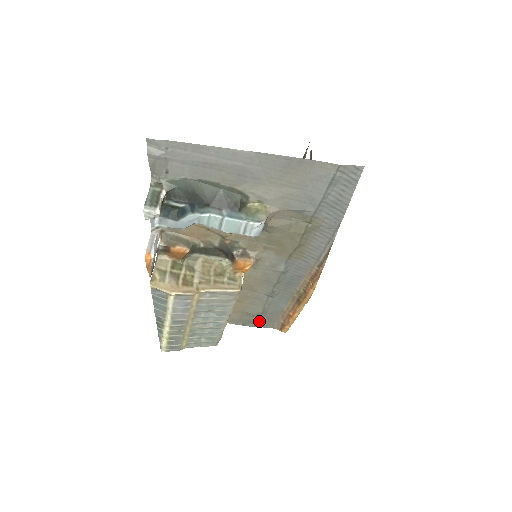
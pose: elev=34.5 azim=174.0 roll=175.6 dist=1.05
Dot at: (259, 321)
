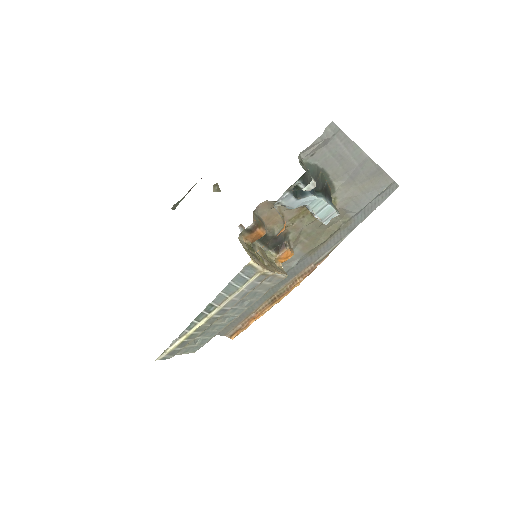
Dot at: occluded
